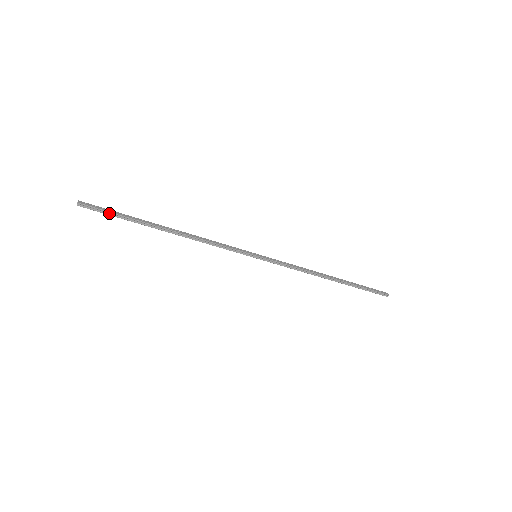
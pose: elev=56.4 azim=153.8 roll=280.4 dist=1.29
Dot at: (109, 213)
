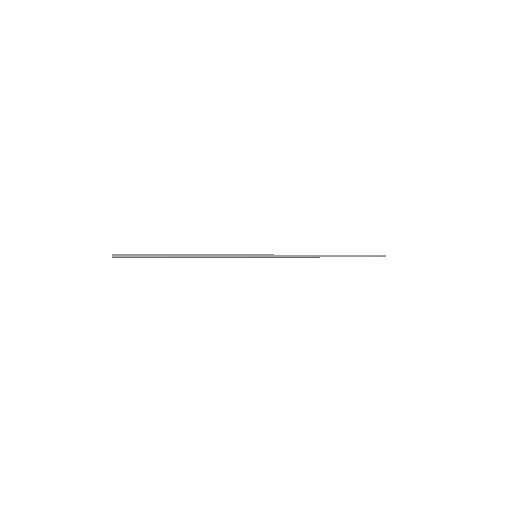
Dot at: (135, 256)
